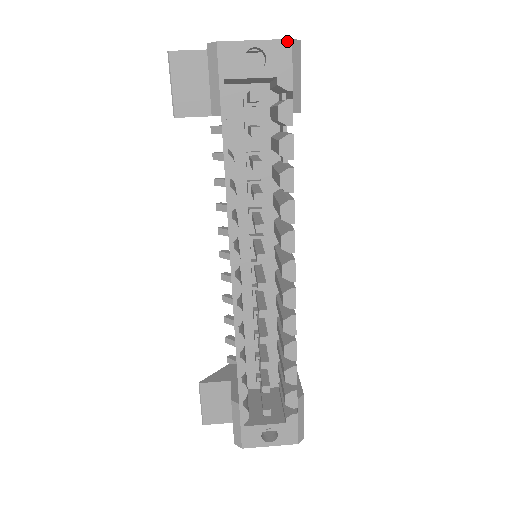
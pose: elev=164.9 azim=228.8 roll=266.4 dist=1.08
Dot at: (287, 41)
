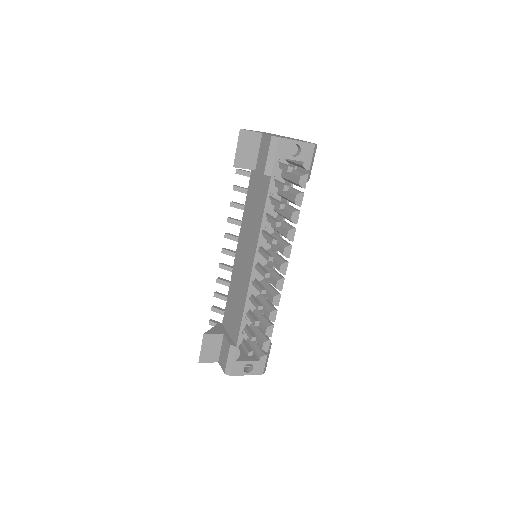
Dot at: (313, 145)
